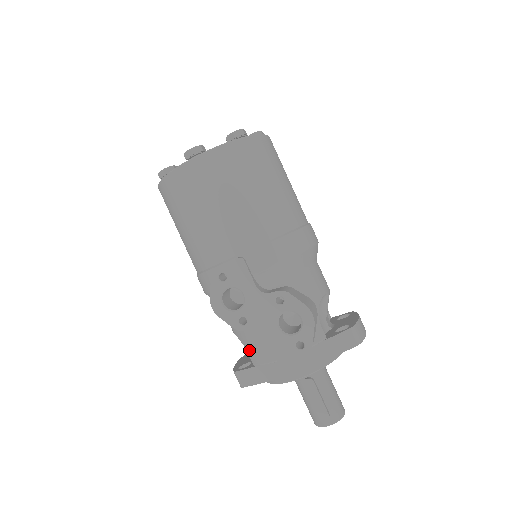
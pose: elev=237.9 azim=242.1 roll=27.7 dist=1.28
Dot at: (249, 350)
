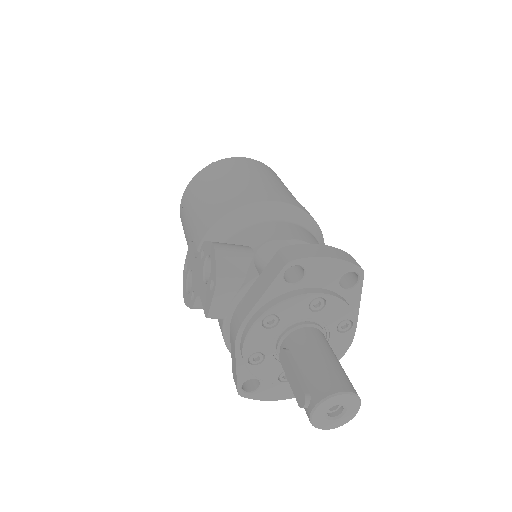
Dot at: occluded
